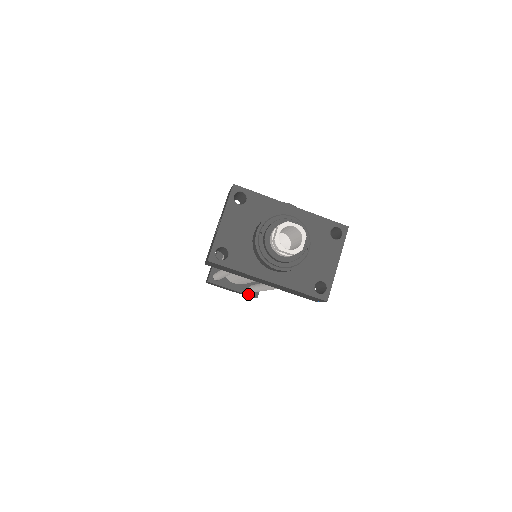
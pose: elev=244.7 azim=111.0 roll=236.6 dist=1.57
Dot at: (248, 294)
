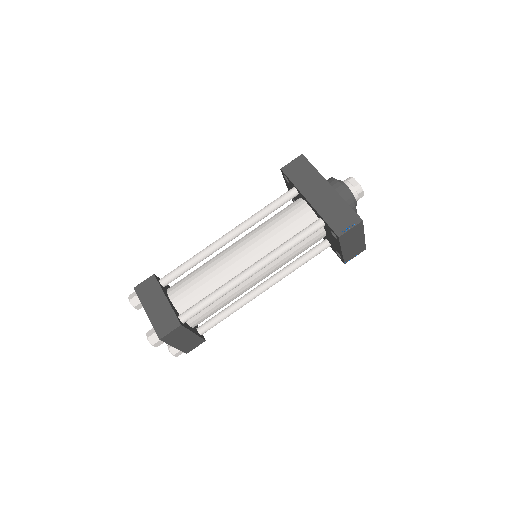
Dot at: (176, 314)
